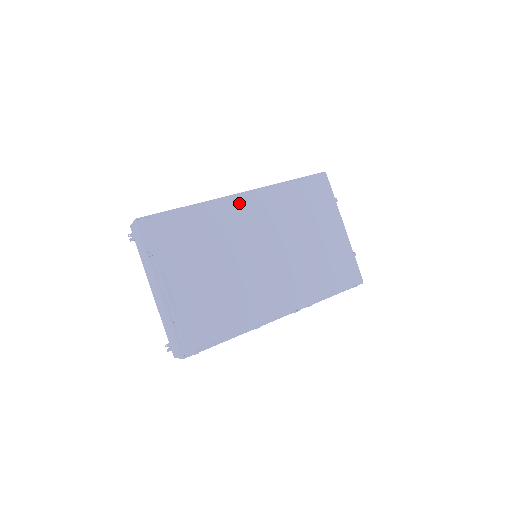
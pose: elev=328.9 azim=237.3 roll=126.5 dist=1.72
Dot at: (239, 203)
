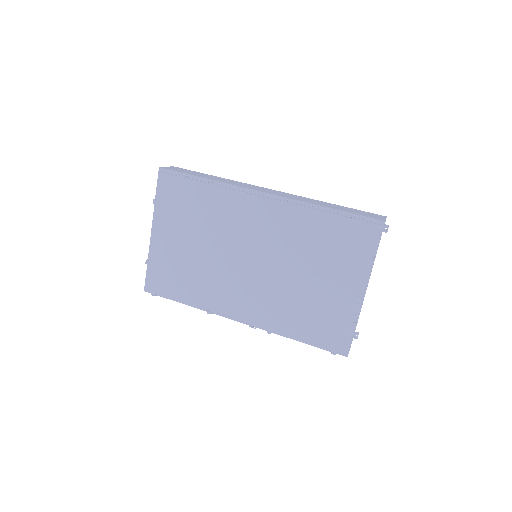
Dot at: (251, 202)
